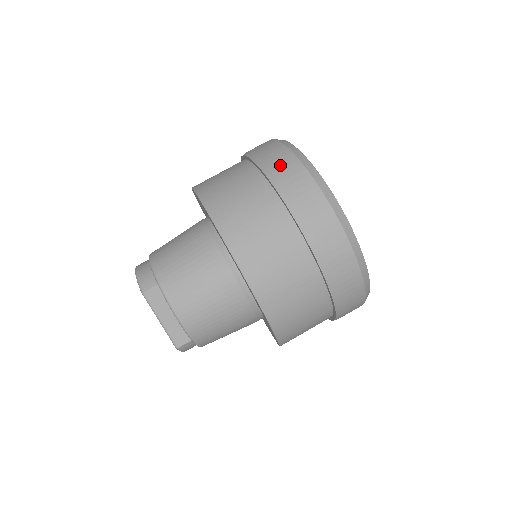
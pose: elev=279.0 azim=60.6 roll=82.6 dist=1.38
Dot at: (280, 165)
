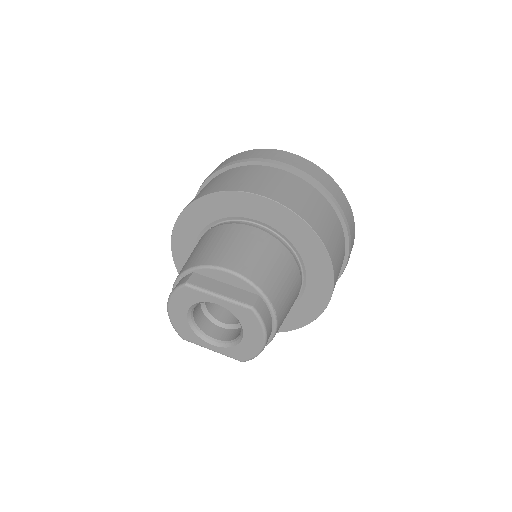
Dot at: (215, 169)
